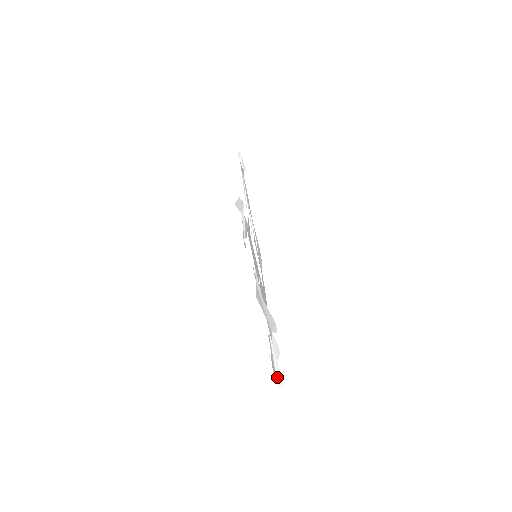
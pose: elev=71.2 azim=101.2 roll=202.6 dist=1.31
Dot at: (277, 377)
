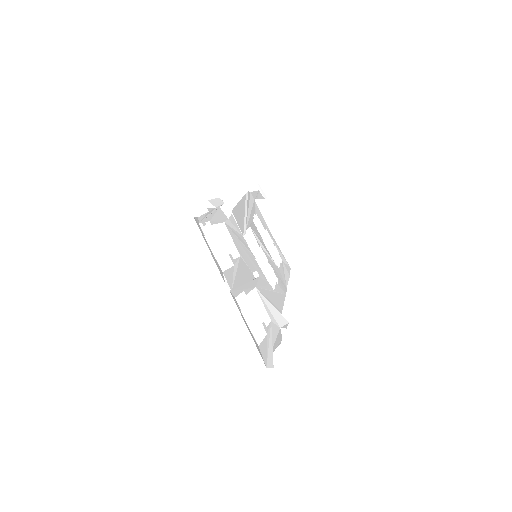
Dot at: (268, 360)
